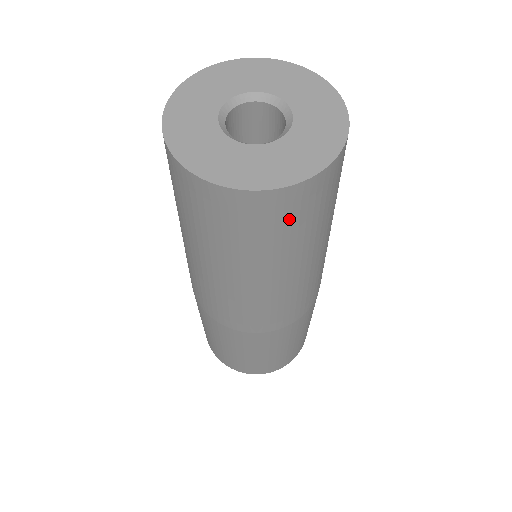
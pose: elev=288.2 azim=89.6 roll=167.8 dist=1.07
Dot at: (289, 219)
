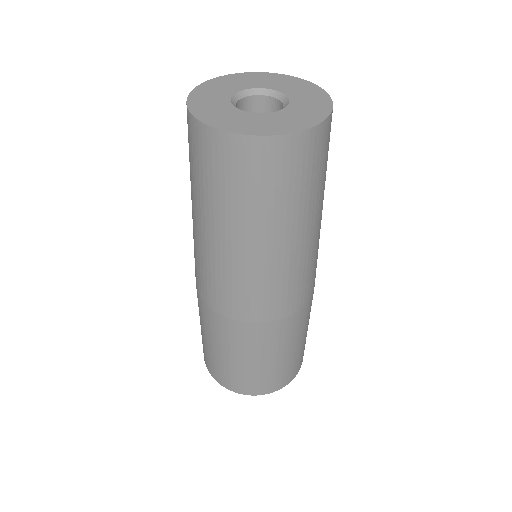
Dot at: (311, 164)
